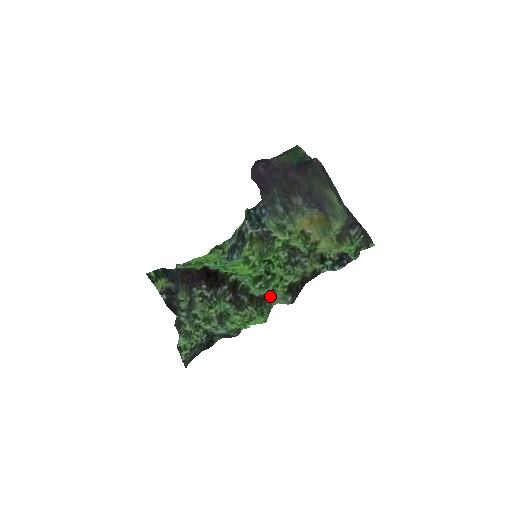
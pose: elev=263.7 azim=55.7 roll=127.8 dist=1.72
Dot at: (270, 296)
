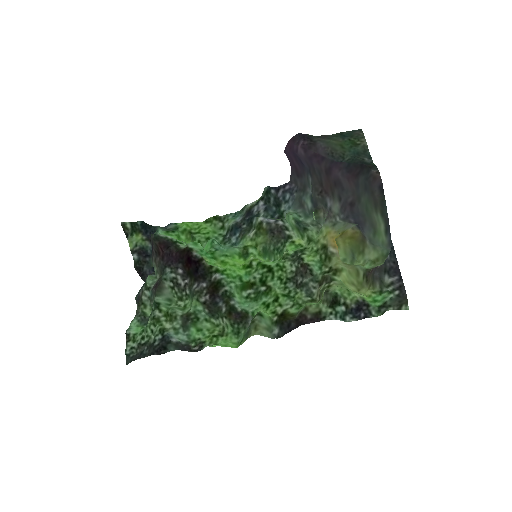
Dot at: (253, 321)
